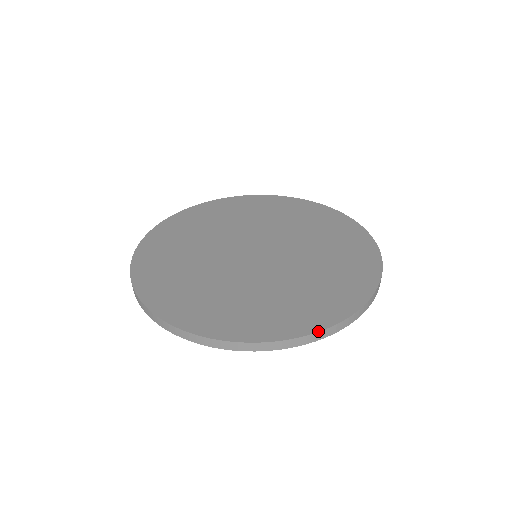
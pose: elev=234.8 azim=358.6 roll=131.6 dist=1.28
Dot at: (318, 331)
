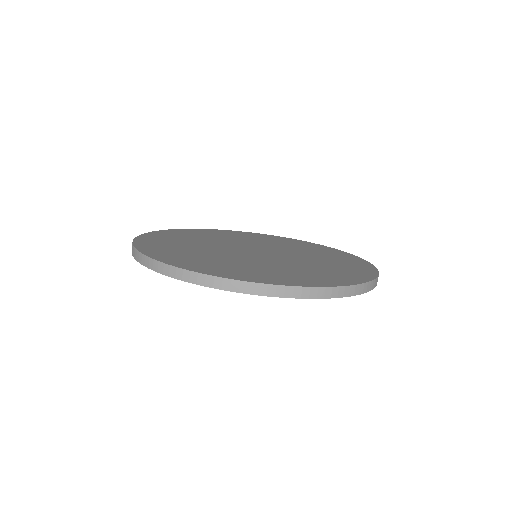
Dot at: (218, 276)
